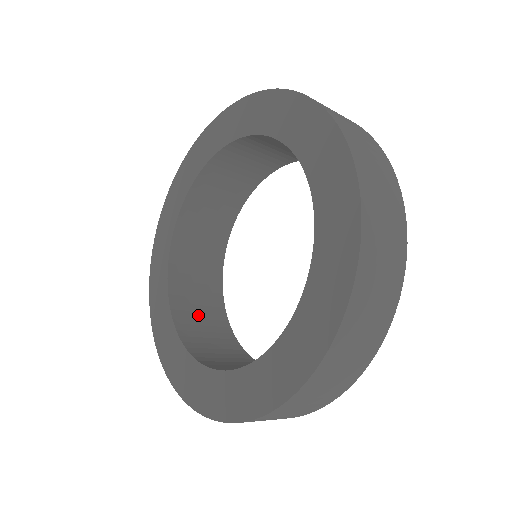
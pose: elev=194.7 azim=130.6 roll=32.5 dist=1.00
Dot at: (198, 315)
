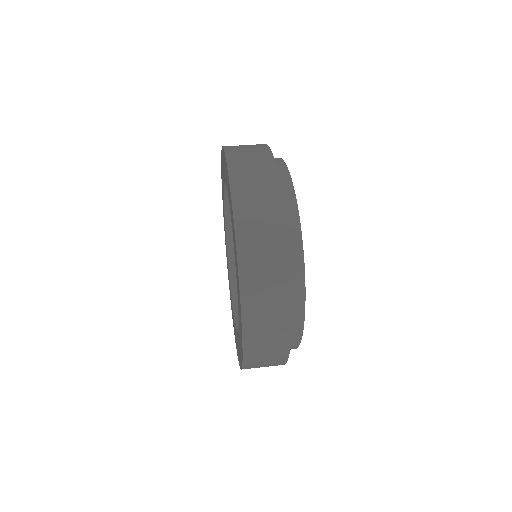
Dot at: occluded
